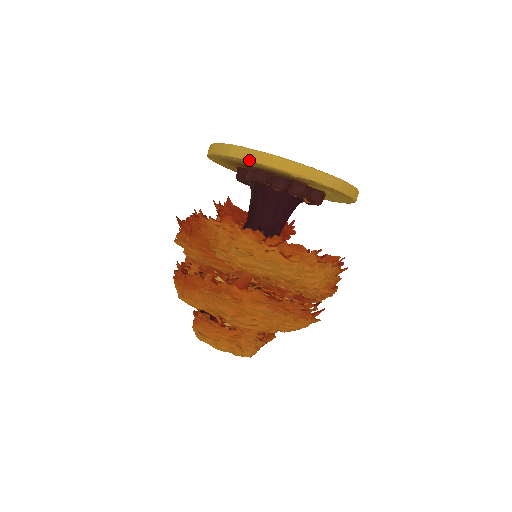
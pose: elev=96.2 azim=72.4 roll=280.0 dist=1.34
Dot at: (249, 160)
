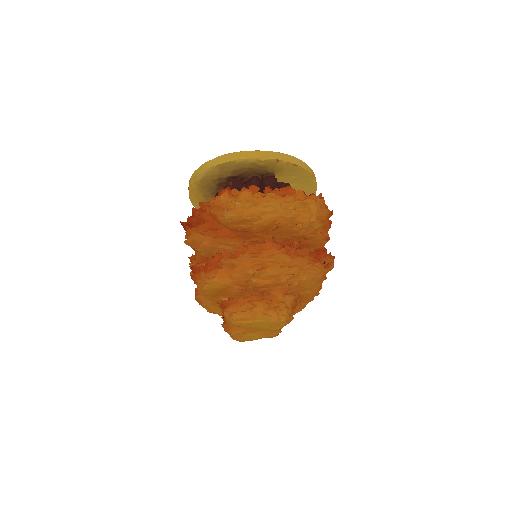
Dot at: (224, 162)
